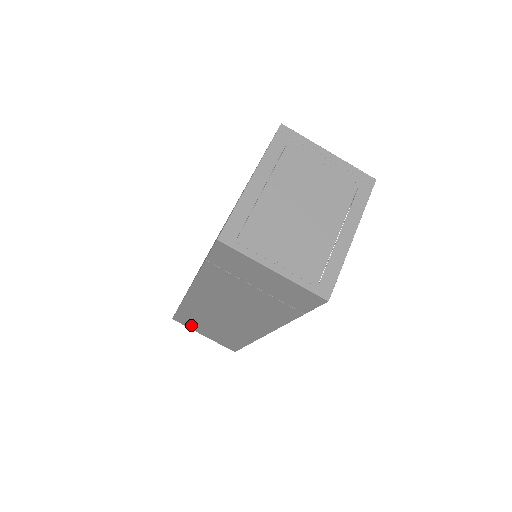
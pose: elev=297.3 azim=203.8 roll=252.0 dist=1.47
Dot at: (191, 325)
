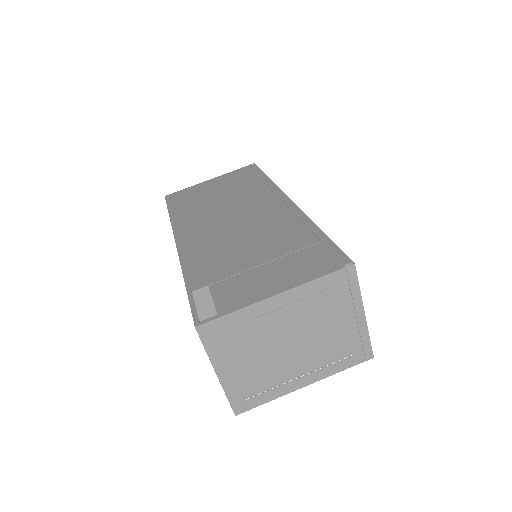
Dot at: occluded
